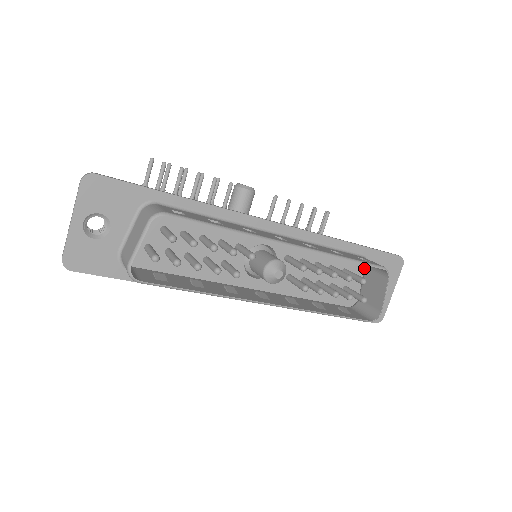
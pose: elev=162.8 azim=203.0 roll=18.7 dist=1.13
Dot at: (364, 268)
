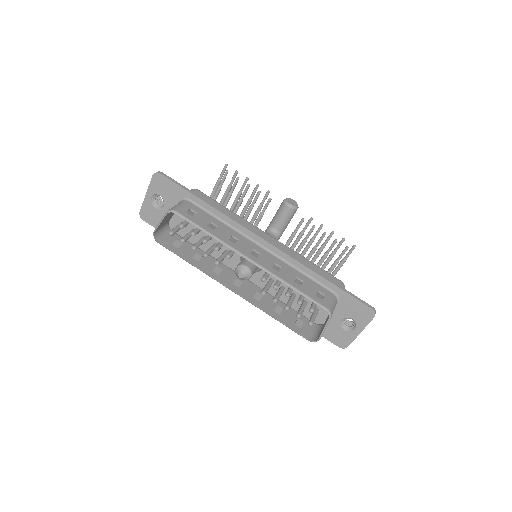
Dot at: occluded
